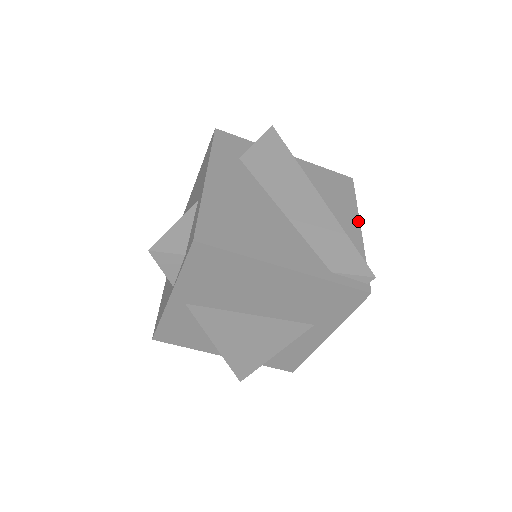
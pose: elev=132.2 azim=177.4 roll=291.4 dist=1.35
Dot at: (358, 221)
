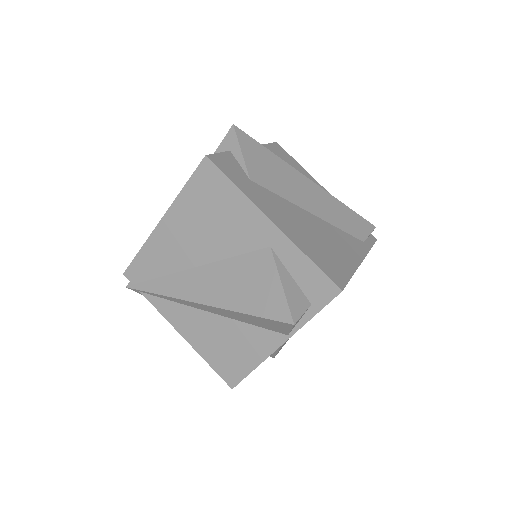
Dot at: (319, 184)
